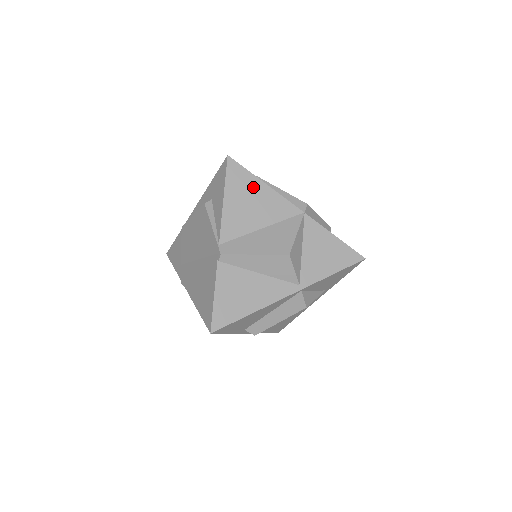
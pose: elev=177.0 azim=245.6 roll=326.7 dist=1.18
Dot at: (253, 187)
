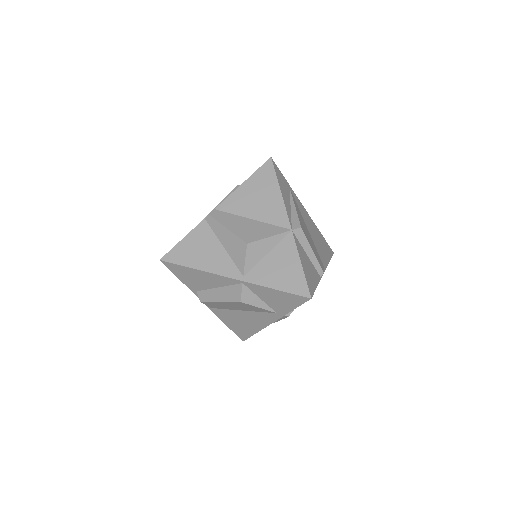
Dot at: (270, 188)
